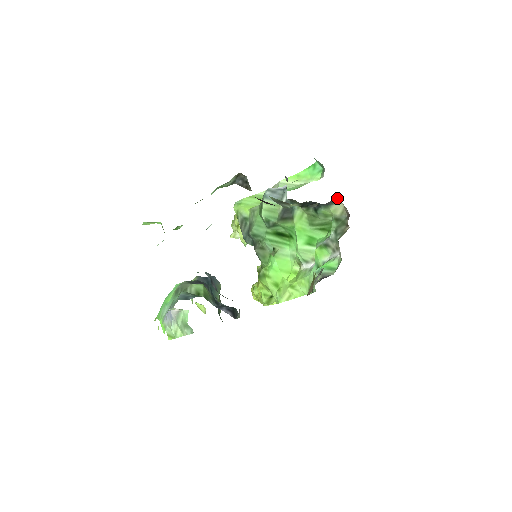
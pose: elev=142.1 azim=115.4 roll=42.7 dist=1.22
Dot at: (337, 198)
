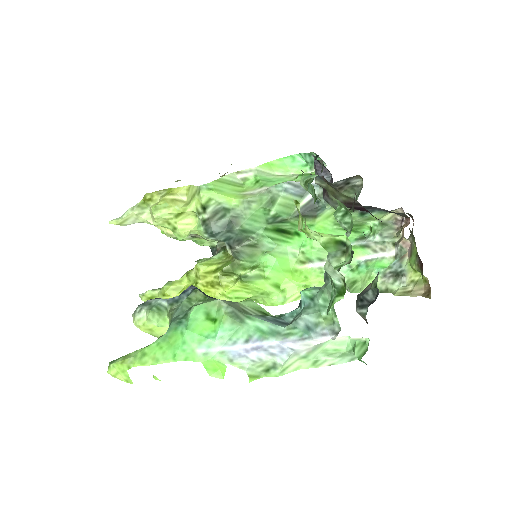
Dot at: (401, 207)
